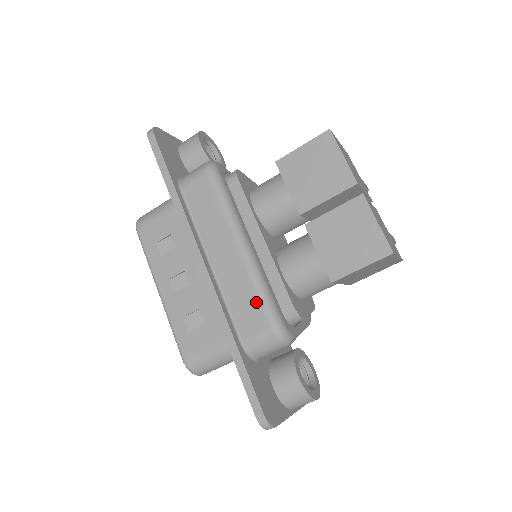
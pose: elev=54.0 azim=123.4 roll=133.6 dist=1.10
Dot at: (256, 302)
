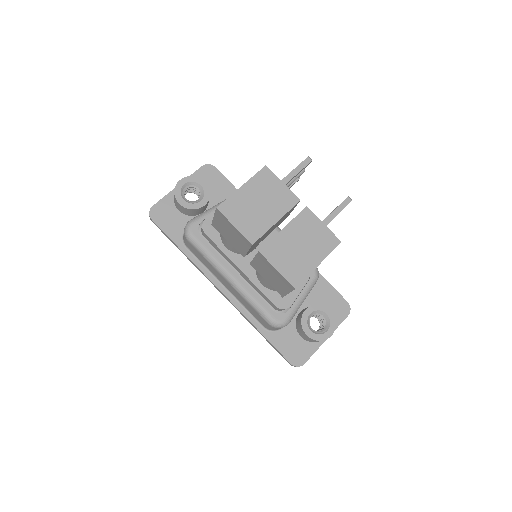
Dot at: (254, 311)
